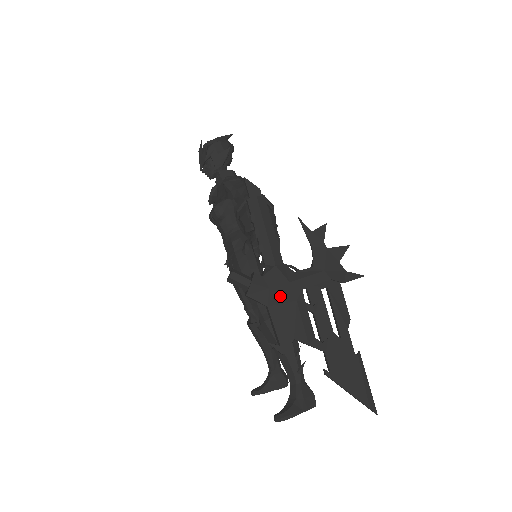
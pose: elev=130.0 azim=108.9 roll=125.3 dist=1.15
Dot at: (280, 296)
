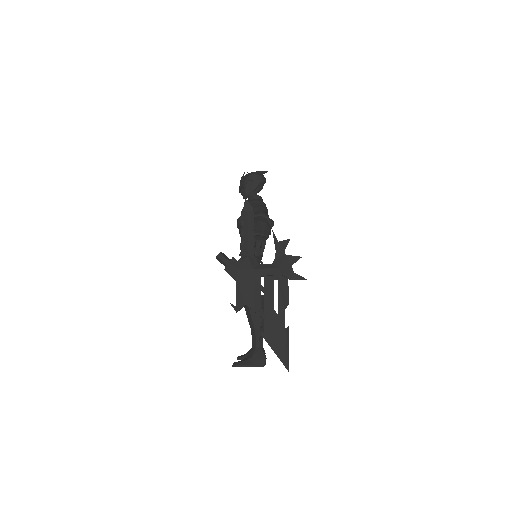
Dot at: (245, 276)
